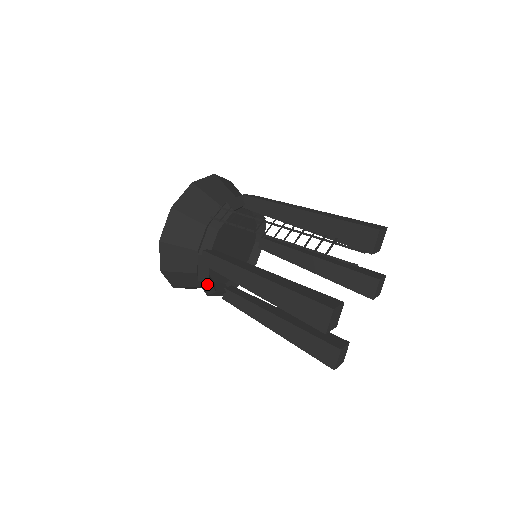
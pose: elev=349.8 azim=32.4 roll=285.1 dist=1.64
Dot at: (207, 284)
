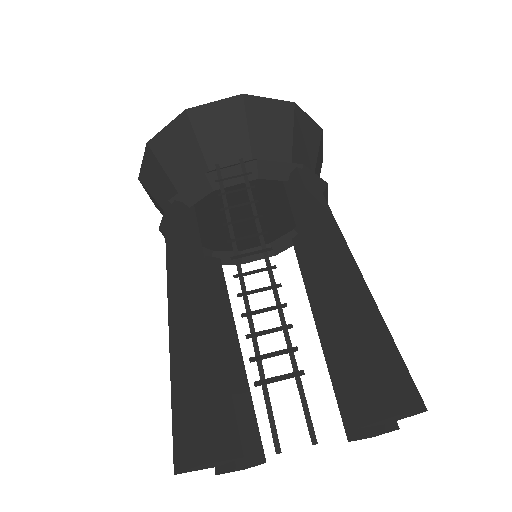
Dot at: occluded
